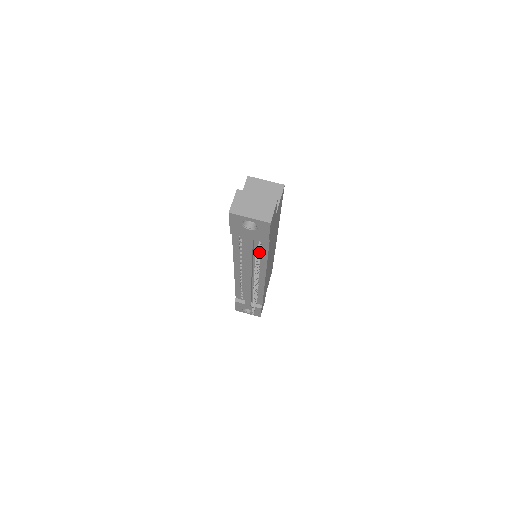
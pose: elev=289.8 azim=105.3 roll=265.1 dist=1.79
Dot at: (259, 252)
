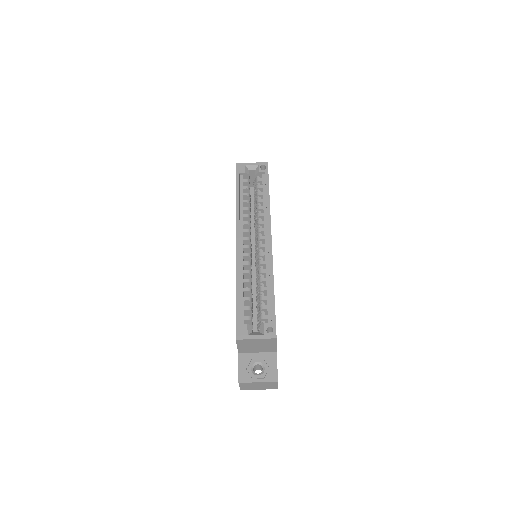
Dot at: occluded
